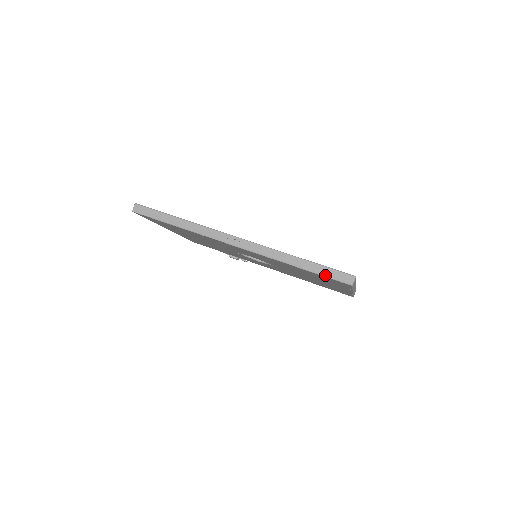
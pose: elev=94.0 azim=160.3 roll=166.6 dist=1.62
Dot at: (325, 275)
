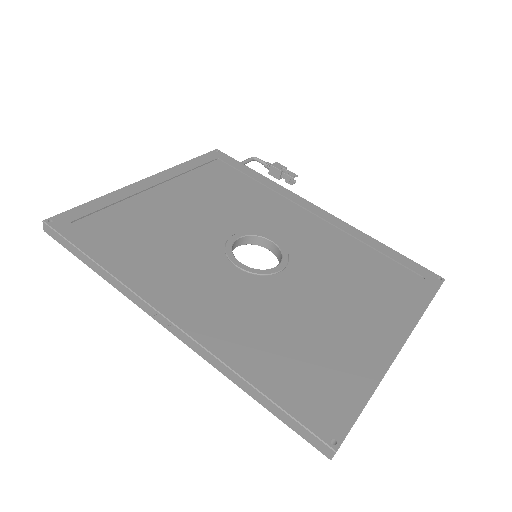
Dot at: (289, 426)
